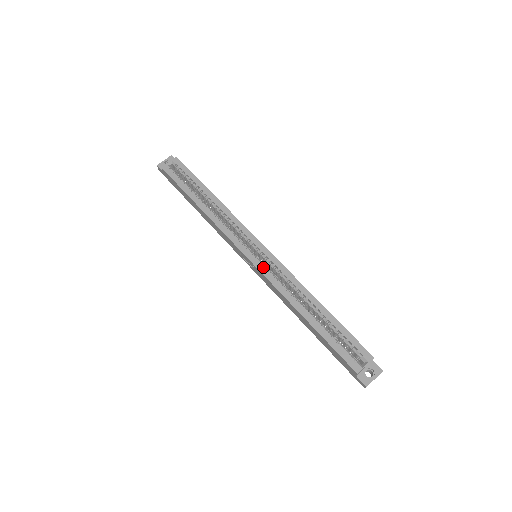
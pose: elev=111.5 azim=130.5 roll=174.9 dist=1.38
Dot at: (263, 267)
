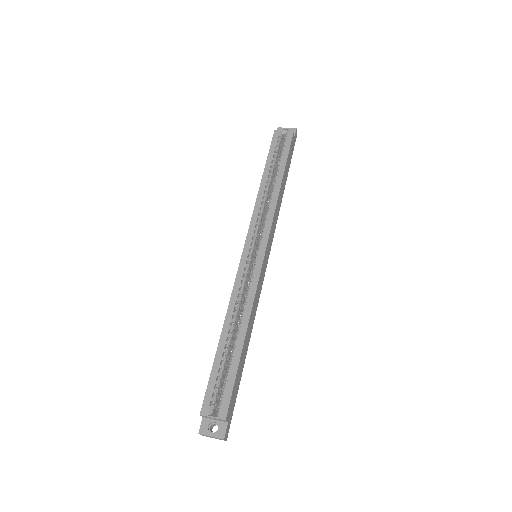
Dot at: (244, 267)
